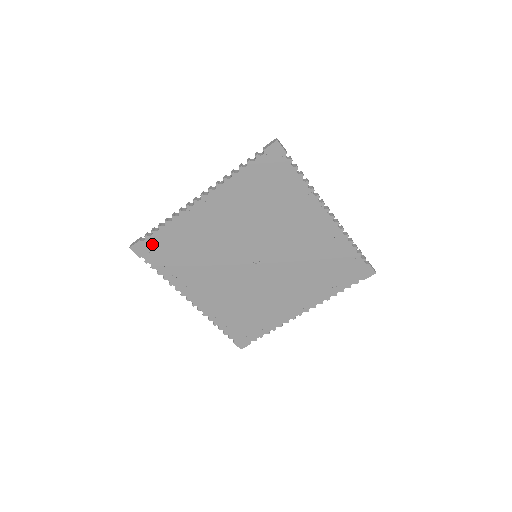
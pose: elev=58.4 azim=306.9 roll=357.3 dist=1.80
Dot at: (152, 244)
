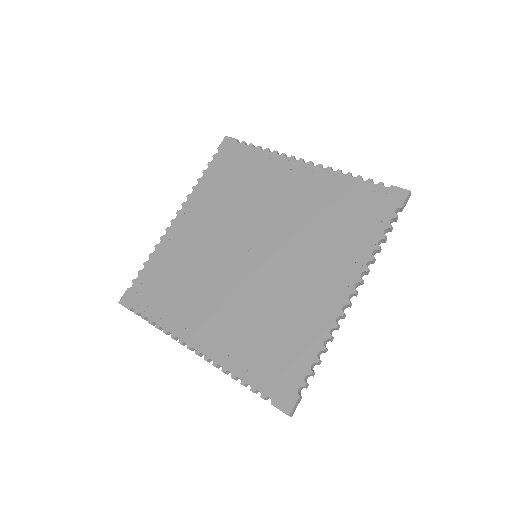
Dot at: (140, 287)
